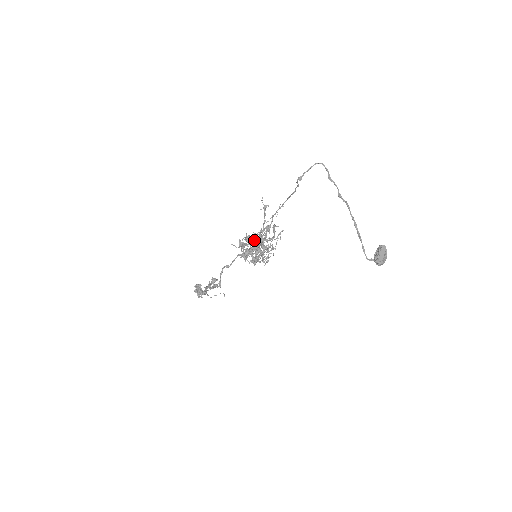
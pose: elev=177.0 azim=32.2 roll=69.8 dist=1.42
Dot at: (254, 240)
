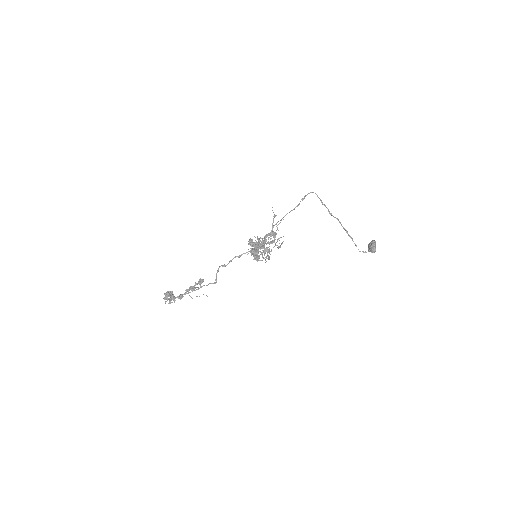
Dot at: occluded
